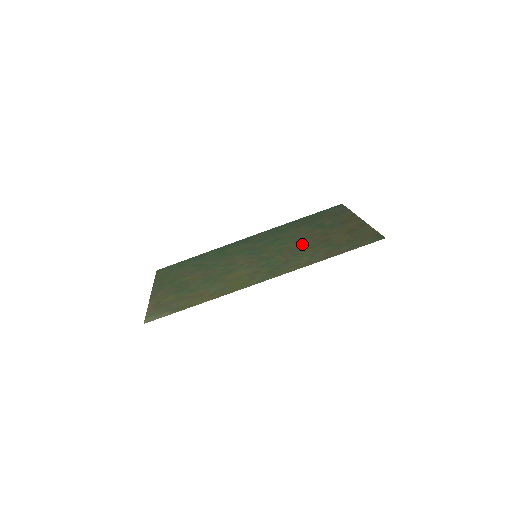
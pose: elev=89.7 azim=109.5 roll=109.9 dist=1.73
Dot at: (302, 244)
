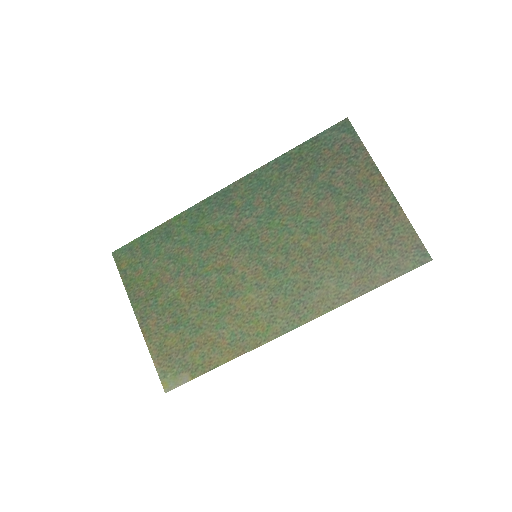
Dot at: (316, 242)
